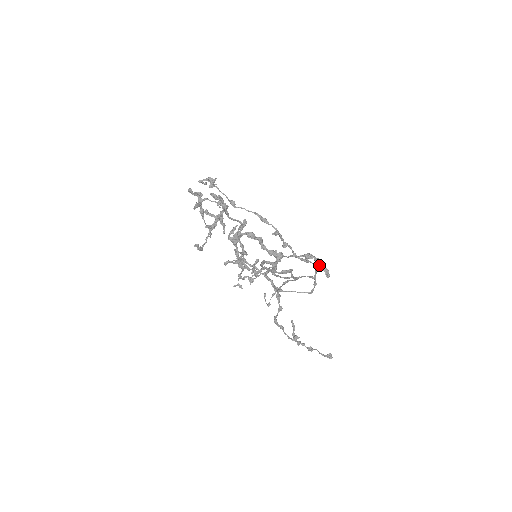
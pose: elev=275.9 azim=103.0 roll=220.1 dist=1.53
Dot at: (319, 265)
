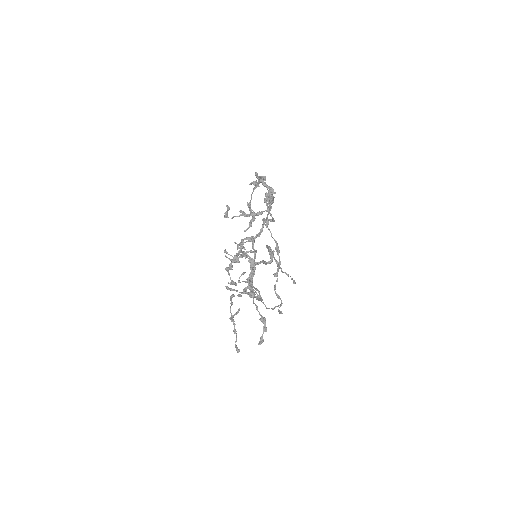
Dot at: (280, 311)
